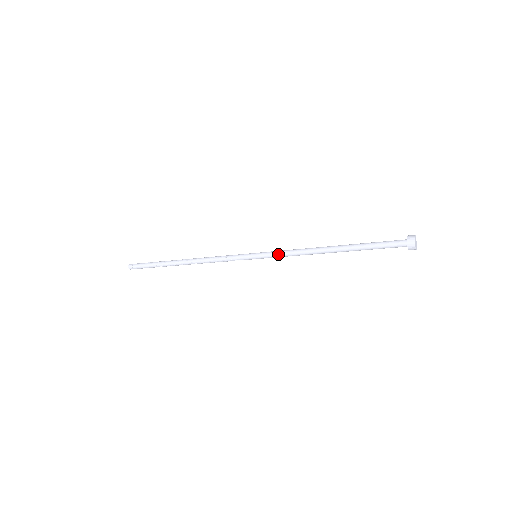
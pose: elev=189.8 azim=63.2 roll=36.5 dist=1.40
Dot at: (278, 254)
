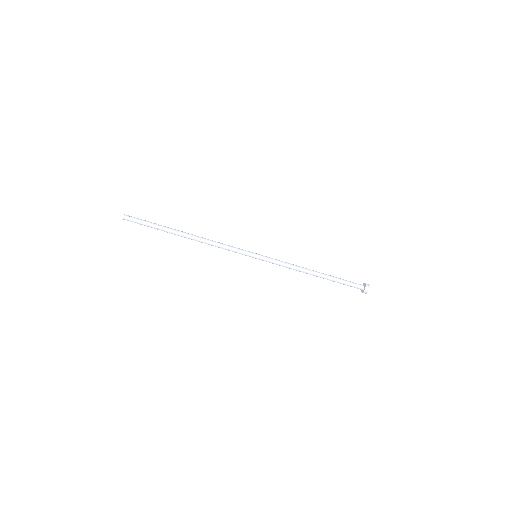
Dot at: (276, 260)
